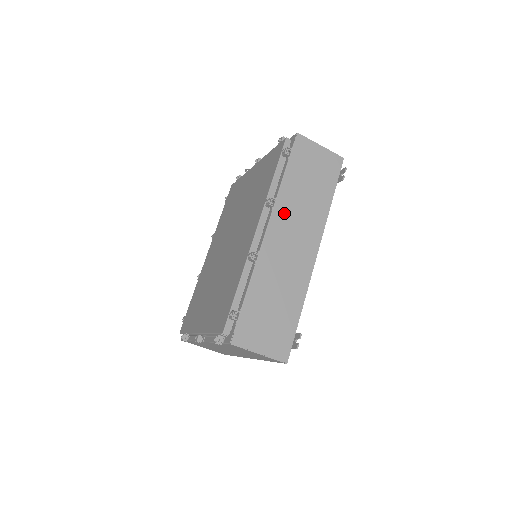
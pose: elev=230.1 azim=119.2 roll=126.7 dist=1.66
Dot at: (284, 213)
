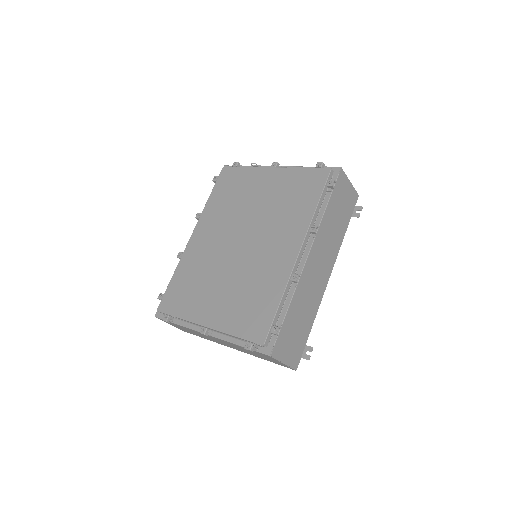
Dot at: (320, 241)
